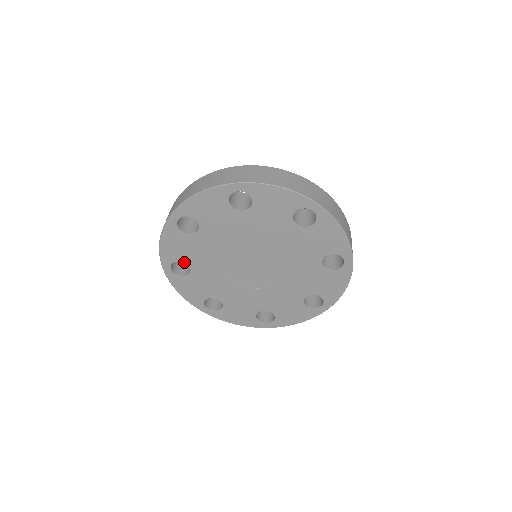
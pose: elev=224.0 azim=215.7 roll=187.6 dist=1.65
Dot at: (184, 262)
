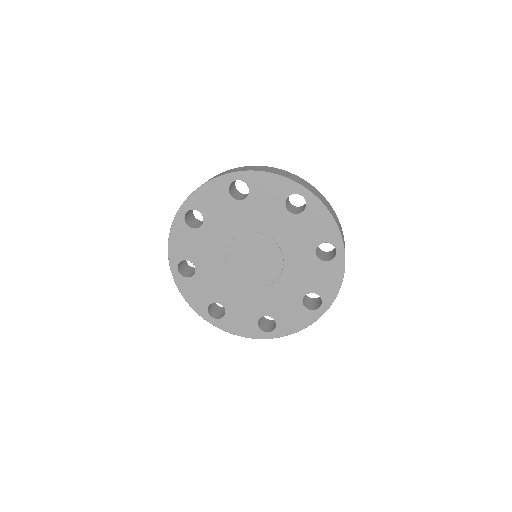
Dot at: (203, 216)
